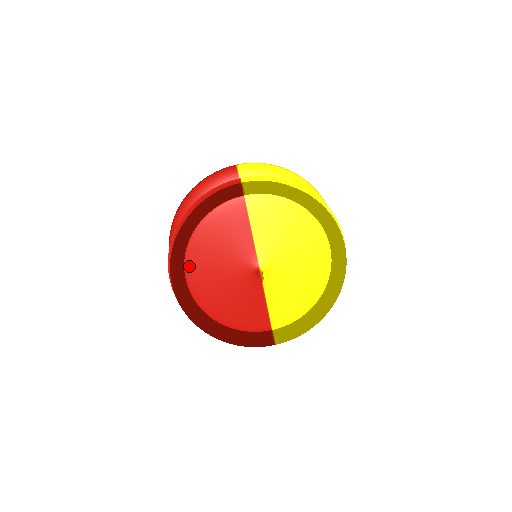
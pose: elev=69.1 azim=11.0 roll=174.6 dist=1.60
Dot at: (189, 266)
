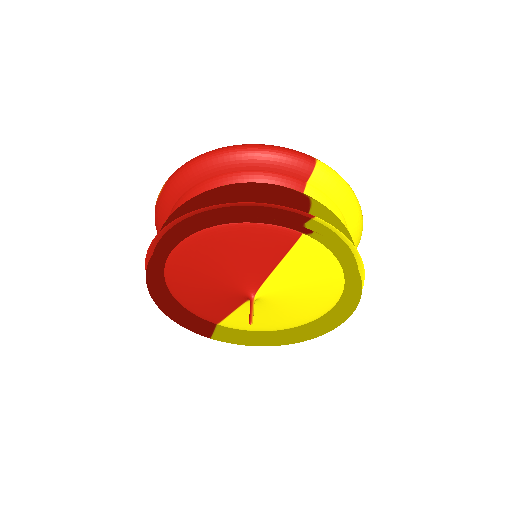
Dot at: (186, 246)
